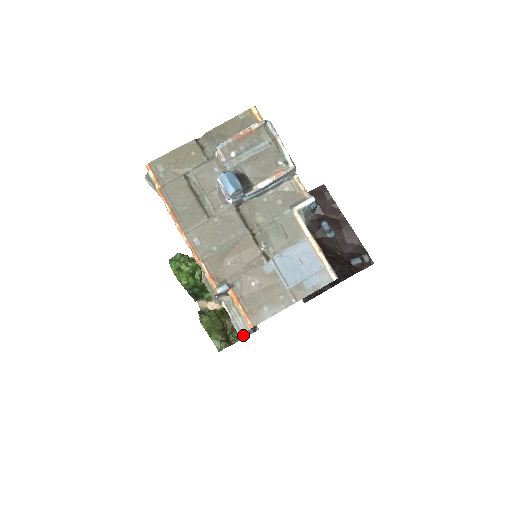
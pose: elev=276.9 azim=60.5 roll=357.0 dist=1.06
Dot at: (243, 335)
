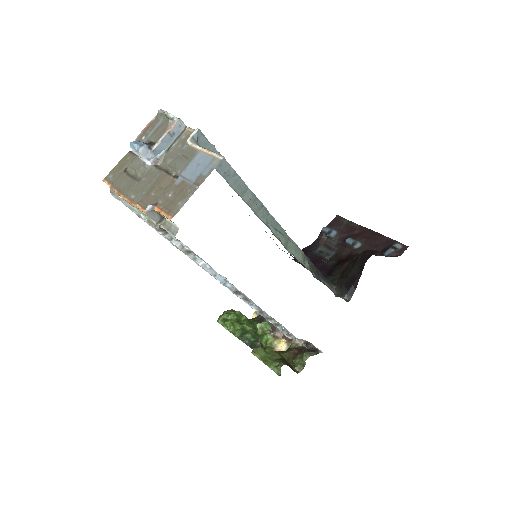
Dot at: (304, 358)
